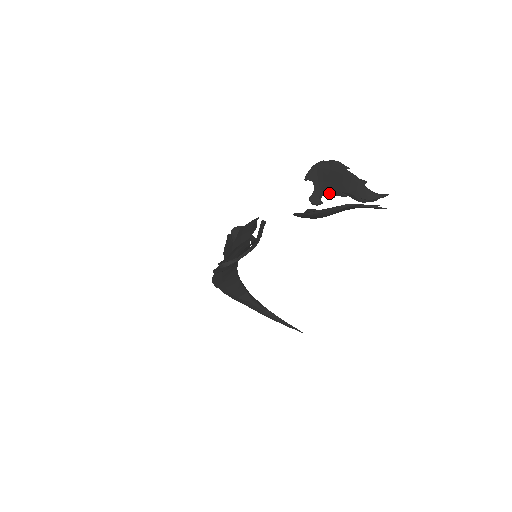
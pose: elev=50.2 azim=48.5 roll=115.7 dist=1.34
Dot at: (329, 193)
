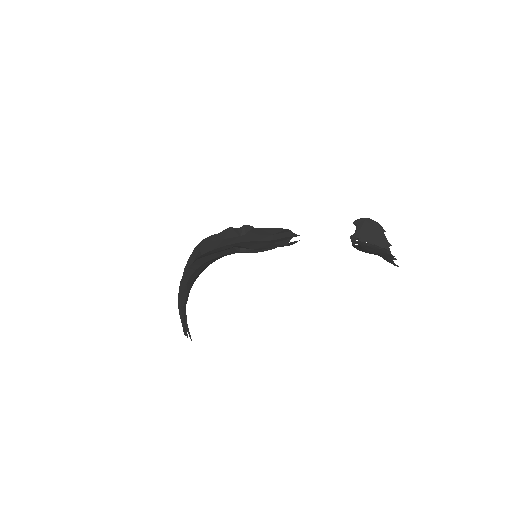
Dot at: (365, 240)
